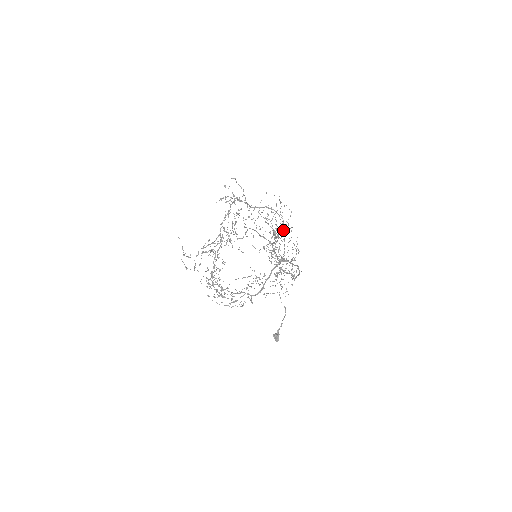
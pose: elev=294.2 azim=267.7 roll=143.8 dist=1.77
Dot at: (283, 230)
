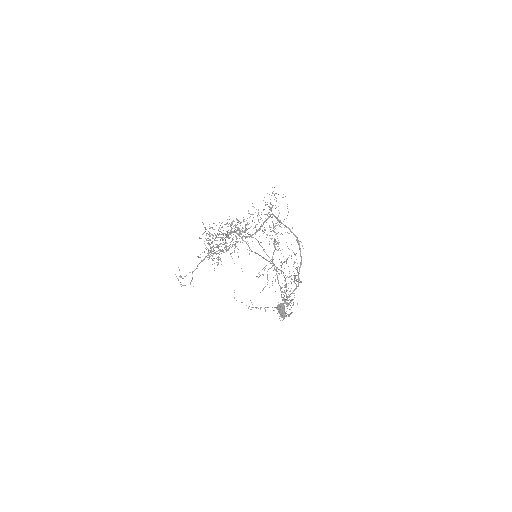
Dot at: occluded
